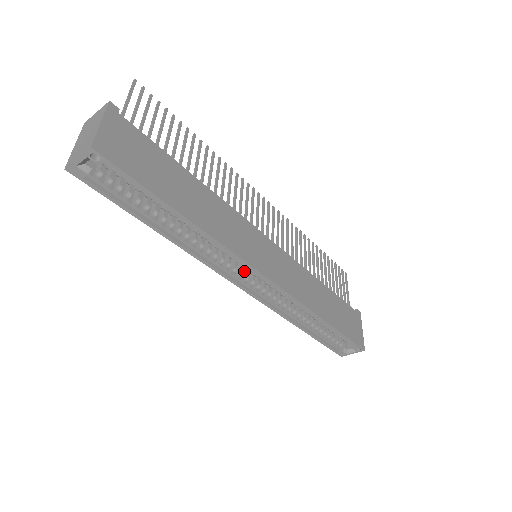
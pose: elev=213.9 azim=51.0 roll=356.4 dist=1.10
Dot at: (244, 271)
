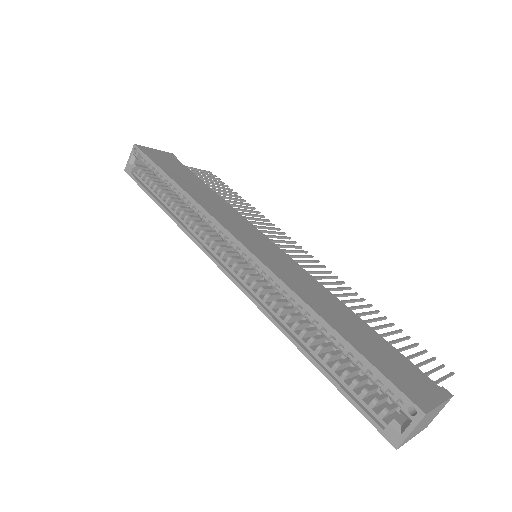
Dot at: (234, 259)
